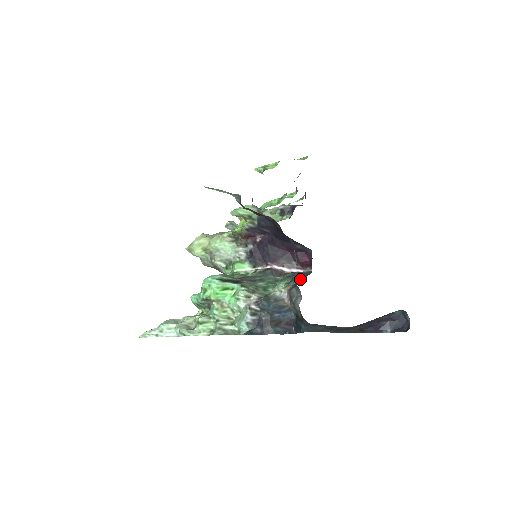
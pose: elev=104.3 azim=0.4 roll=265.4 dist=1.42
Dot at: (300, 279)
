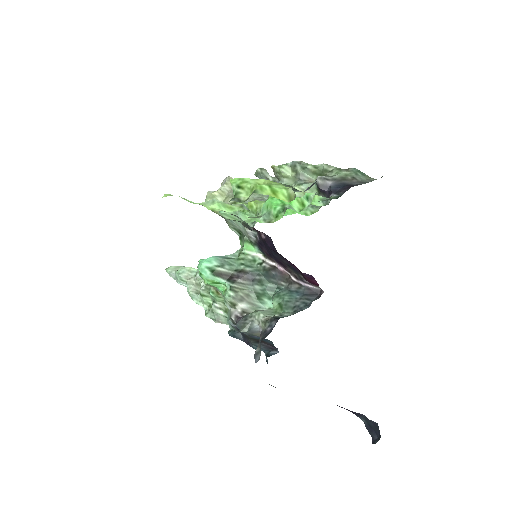
Dot at: (293, 309)
